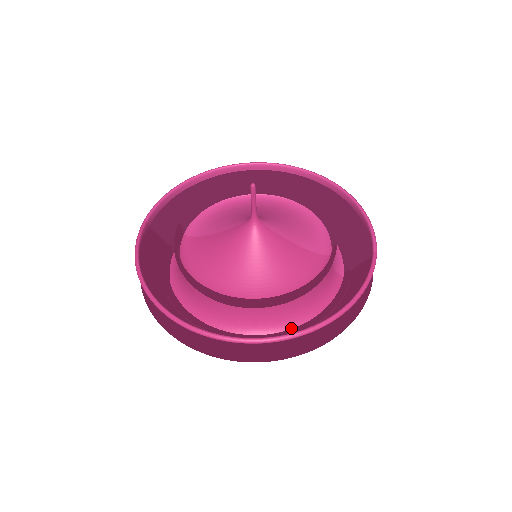
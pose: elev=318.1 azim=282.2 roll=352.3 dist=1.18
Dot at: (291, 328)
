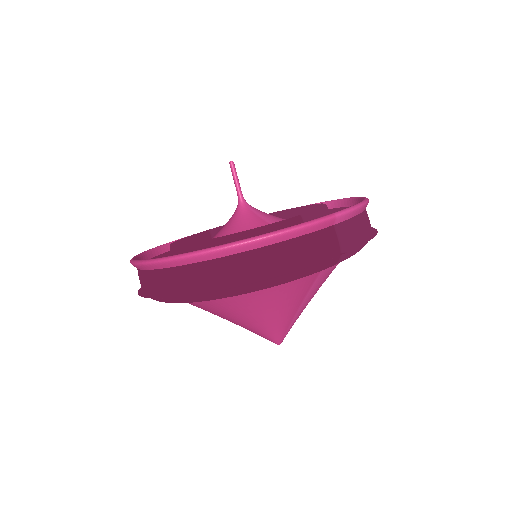
Dot at: occluded
